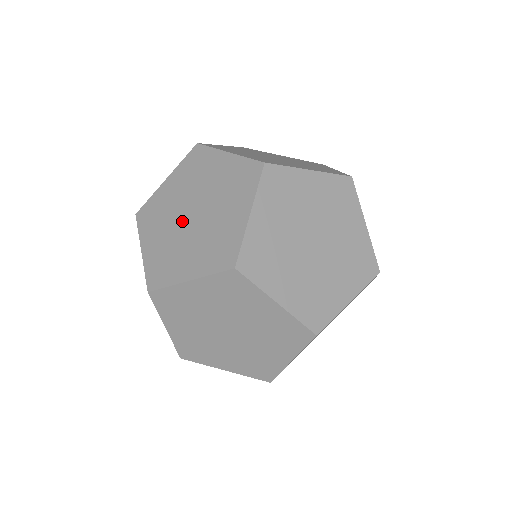
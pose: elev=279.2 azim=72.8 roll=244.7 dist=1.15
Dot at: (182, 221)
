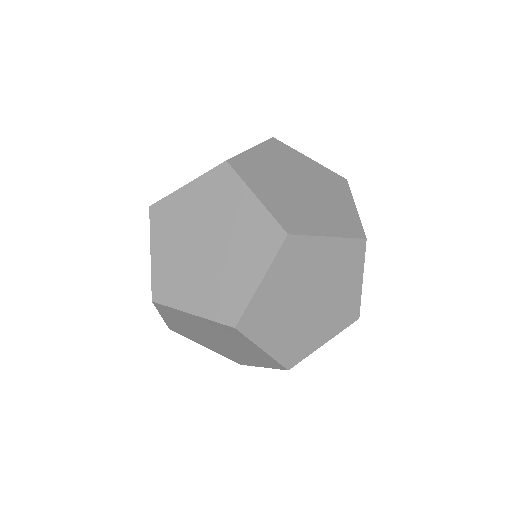
Dot at: (195, 247)
